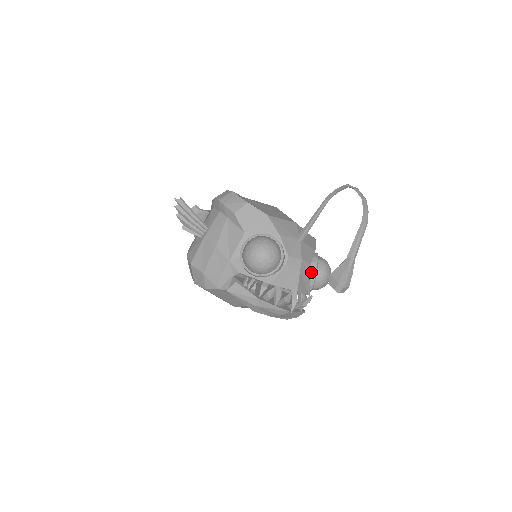
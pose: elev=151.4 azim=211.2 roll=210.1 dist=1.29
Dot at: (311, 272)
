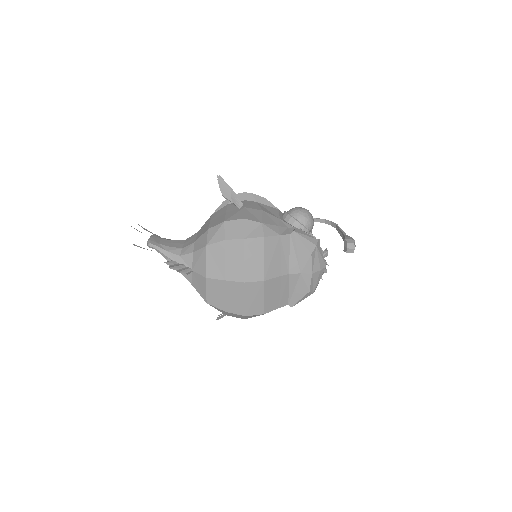
Dot at: occluded
